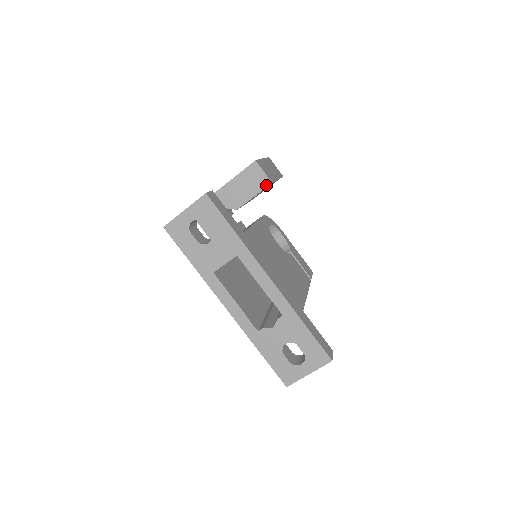
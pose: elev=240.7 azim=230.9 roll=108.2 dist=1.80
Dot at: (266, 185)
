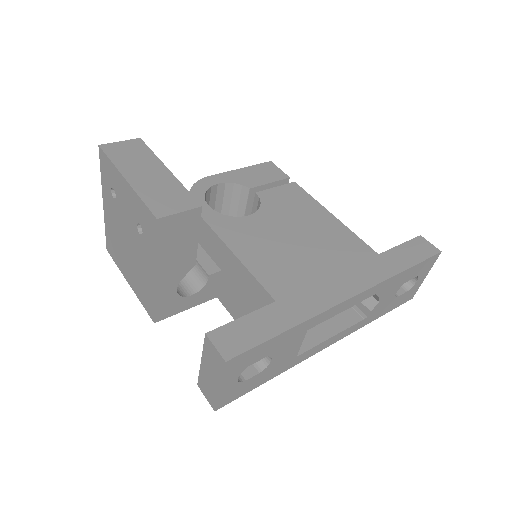
Dot at: (198, 216)
